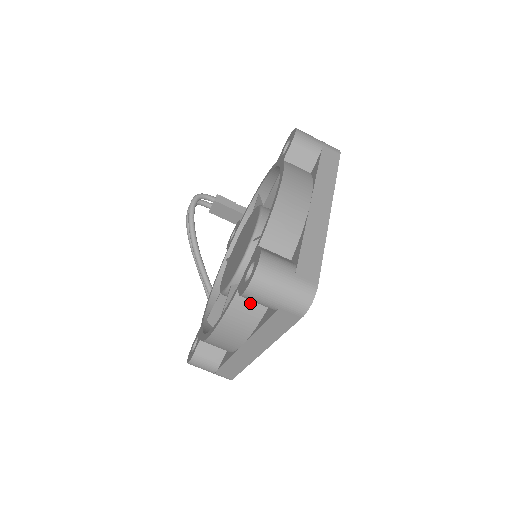
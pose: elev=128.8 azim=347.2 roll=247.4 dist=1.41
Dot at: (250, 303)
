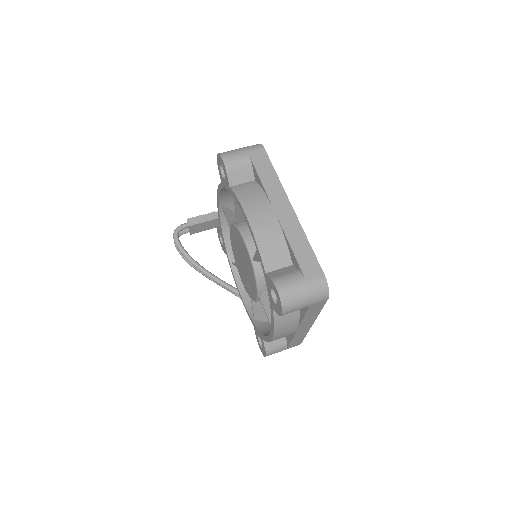
Dot at: occluded
